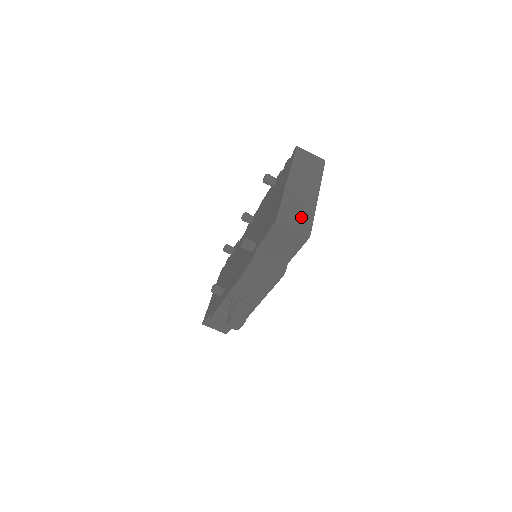
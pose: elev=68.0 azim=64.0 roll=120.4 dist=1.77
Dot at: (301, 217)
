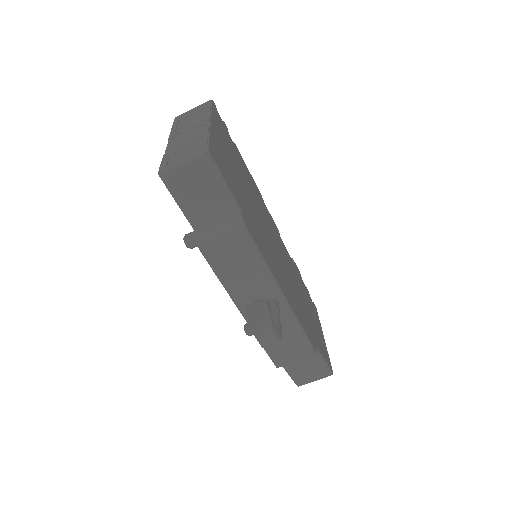
Dot at: (192, 148)
